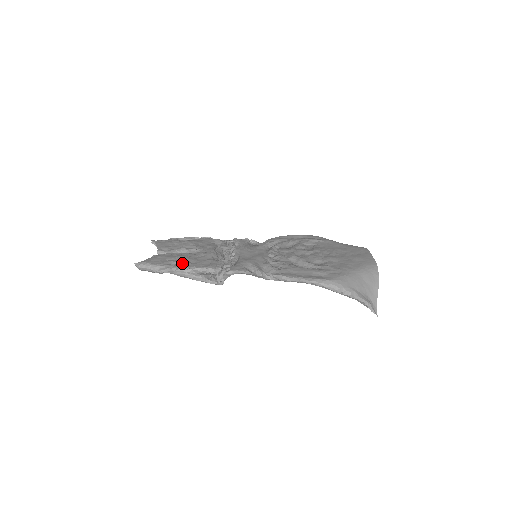
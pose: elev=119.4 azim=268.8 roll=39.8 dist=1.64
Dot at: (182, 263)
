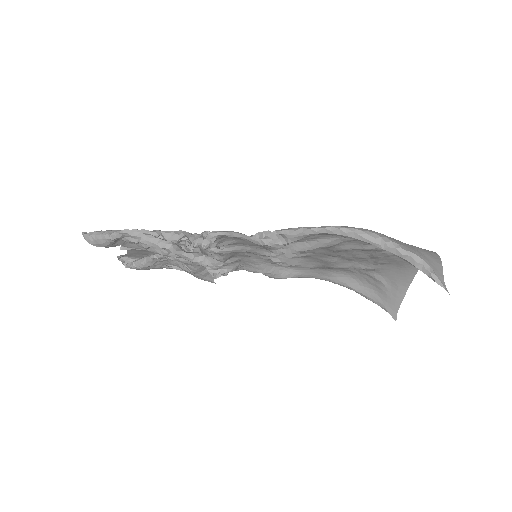
Dot at: occluded
